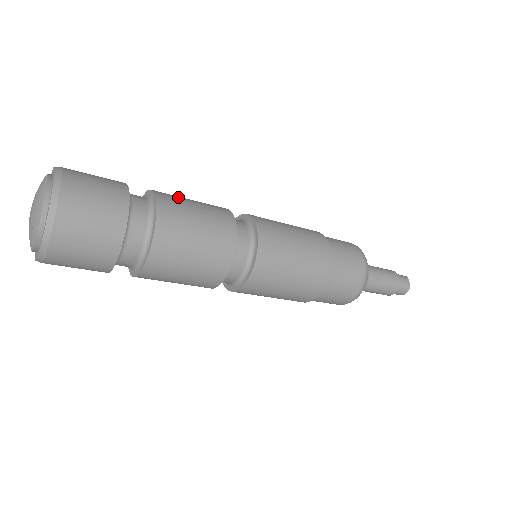
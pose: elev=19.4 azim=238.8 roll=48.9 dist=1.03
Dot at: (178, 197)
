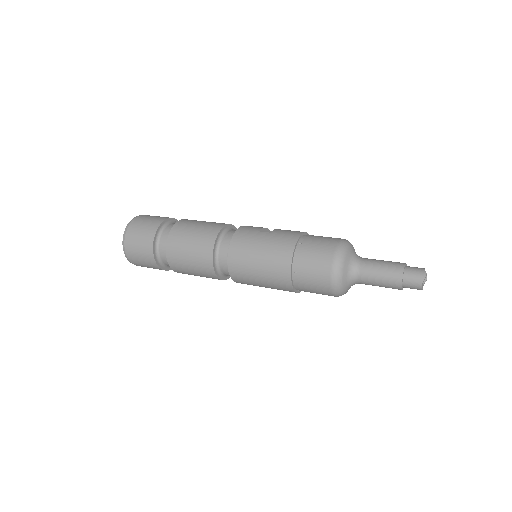
Dot at: (181, 240)
